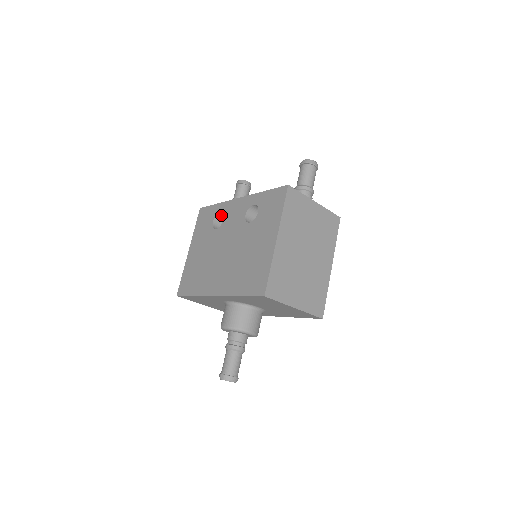
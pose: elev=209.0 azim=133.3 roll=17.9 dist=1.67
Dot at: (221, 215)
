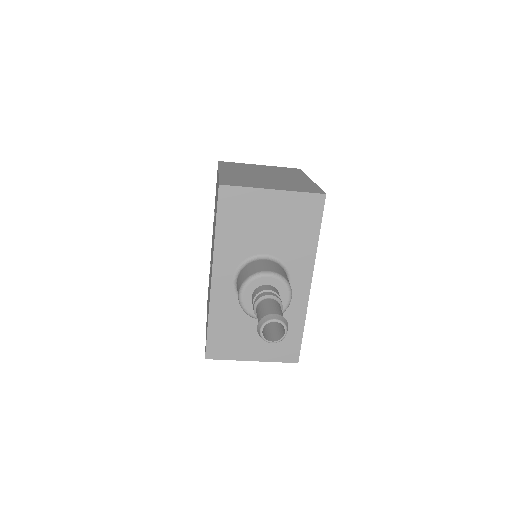
Dot at: occluded
